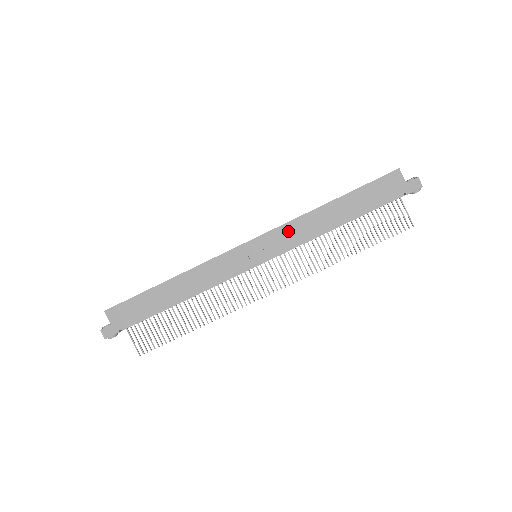
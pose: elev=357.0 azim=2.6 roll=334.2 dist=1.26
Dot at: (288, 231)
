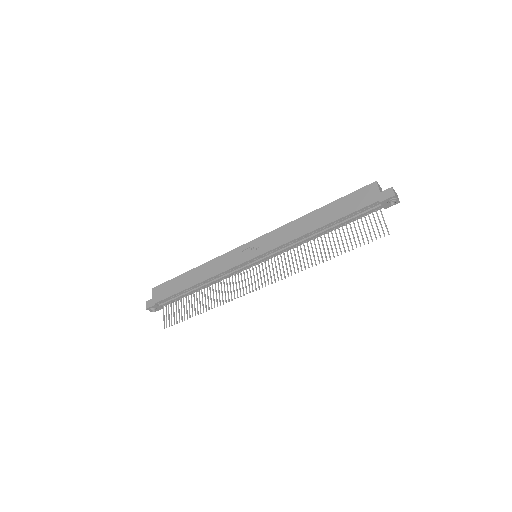
Dot at: (279, 234)
